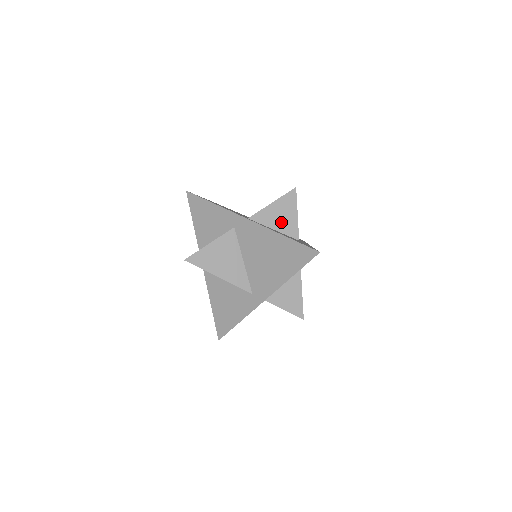
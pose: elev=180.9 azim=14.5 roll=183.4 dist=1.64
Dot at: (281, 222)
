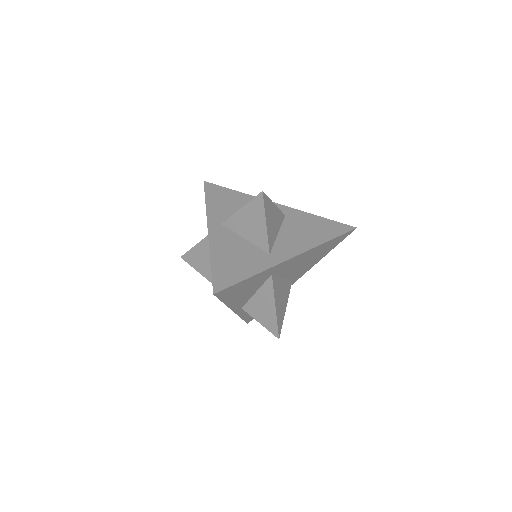
Dot at: (251, 231)
